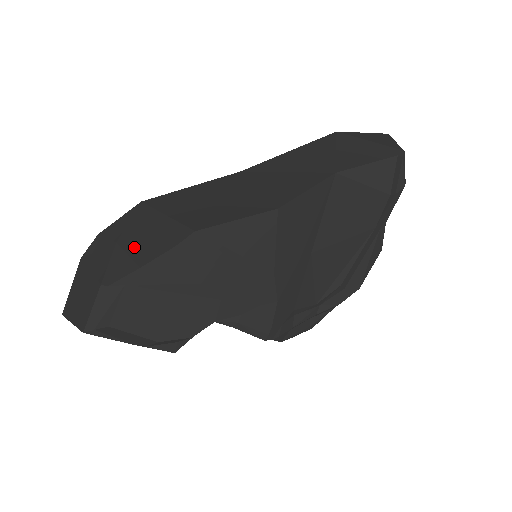
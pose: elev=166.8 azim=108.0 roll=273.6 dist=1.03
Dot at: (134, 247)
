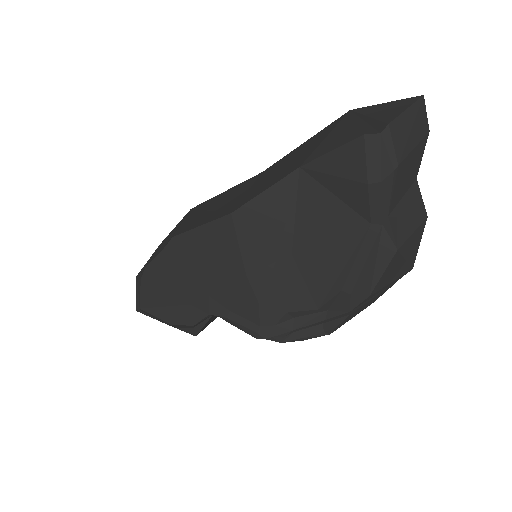
Dot at: (158, 249)
